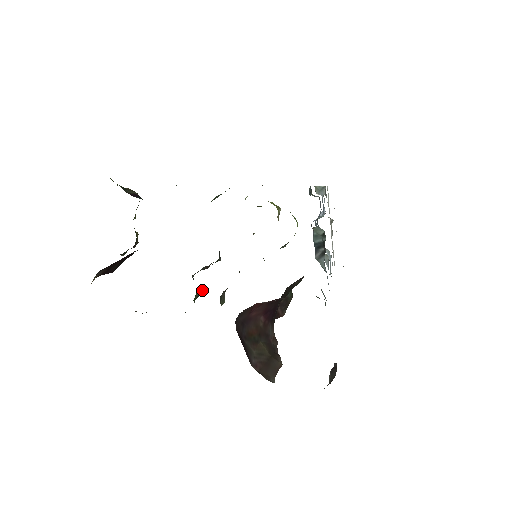
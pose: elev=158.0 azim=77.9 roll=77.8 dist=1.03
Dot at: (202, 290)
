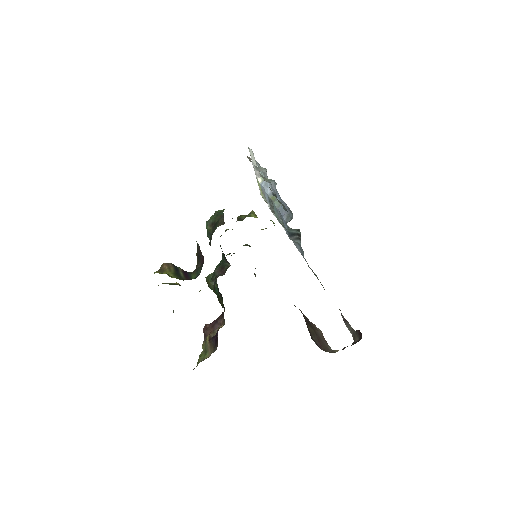
Dot at: occluded
